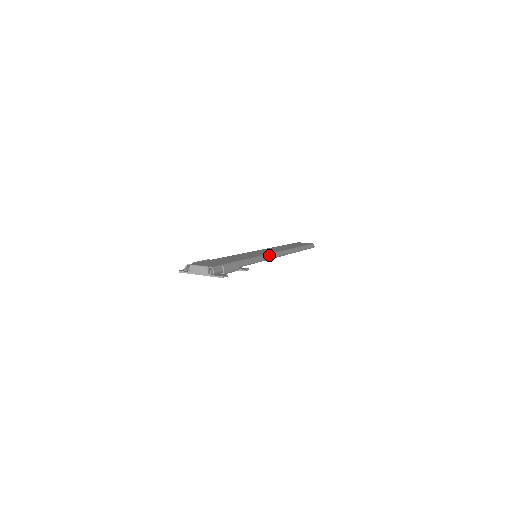
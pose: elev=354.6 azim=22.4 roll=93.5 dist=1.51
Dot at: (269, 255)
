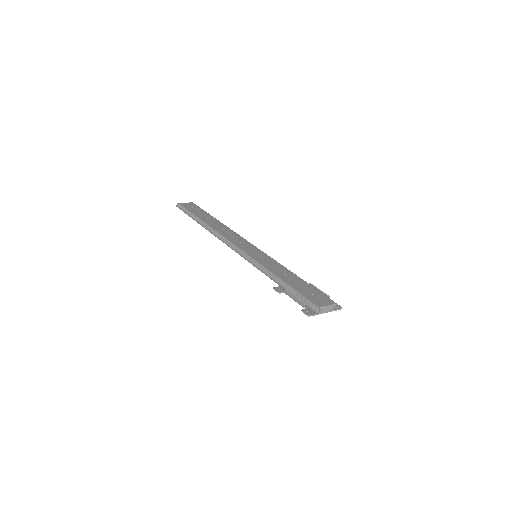
Dot at: (262, 251)
